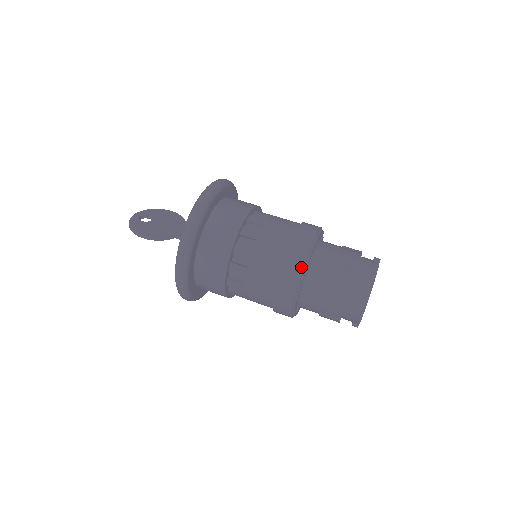
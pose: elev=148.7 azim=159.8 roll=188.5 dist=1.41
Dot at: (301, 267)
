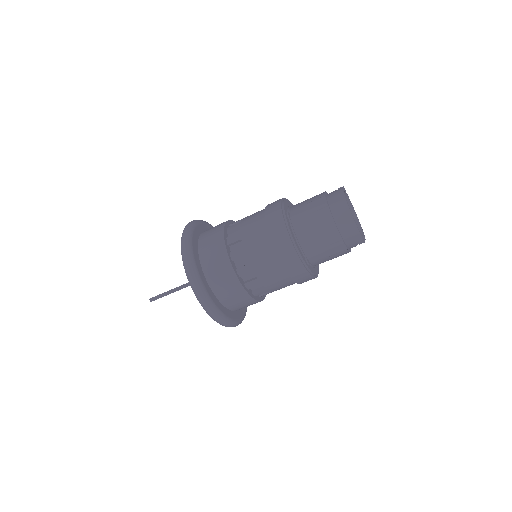
Dot at: (280, 214)
